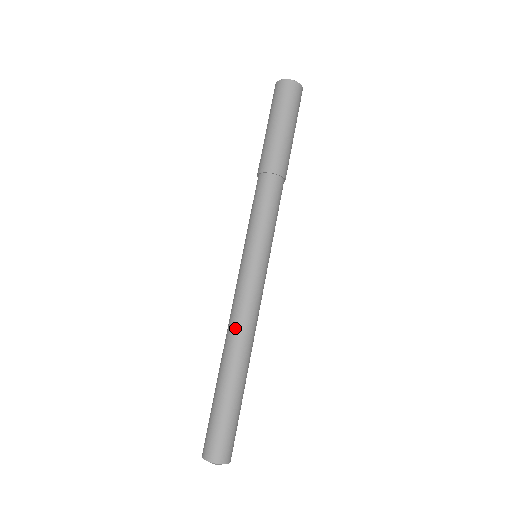
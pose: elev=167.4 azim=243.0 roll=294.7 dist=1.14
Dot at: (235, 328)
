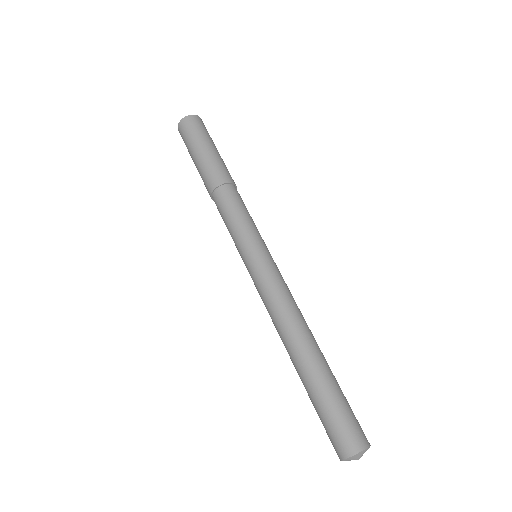
Dot at: (295, 315)
